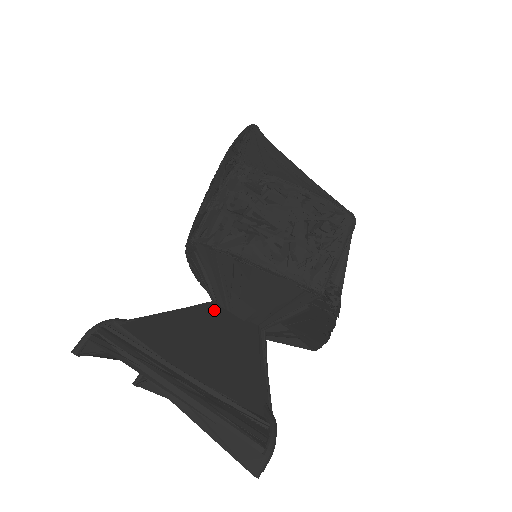
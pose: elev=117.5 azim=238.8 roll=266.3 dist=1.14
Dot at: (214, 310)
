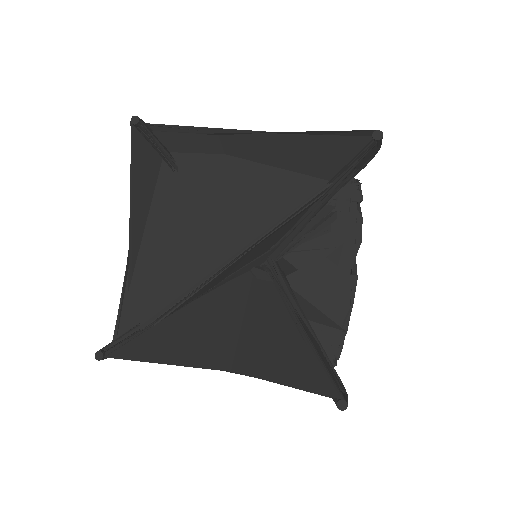
Dot at: occluded
